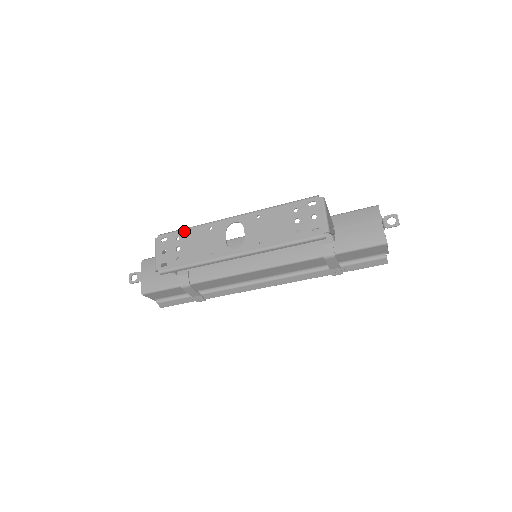
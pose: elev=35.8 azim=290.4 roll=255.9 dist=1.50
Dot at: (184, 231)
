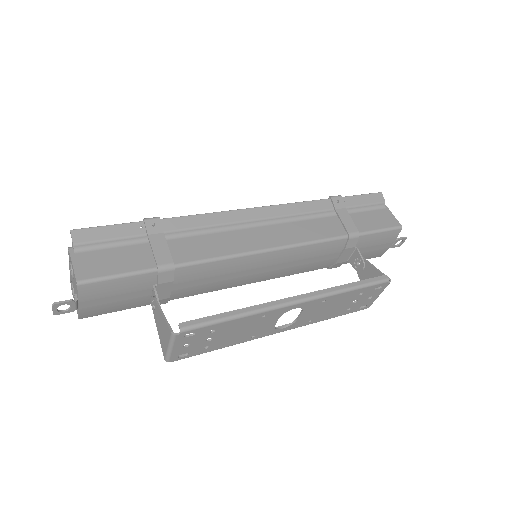
Dot at: (226, 324)
